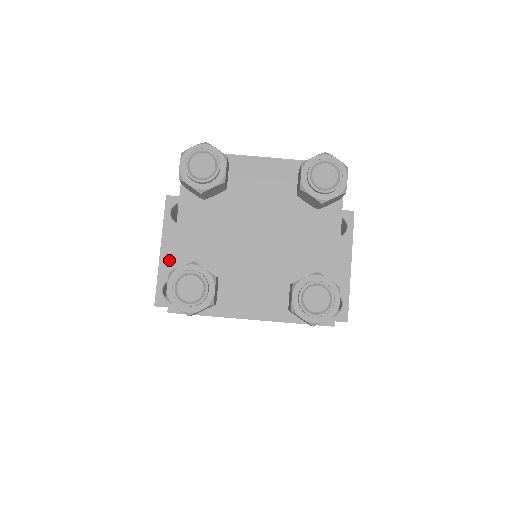
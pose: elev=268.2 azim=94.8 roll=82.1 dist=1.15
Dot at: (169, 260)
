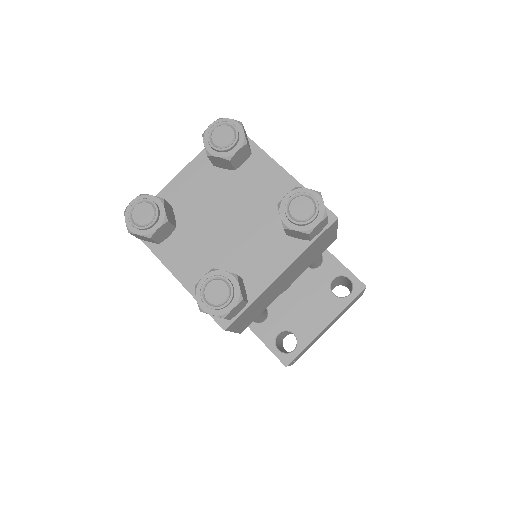
Dot at: occluded
